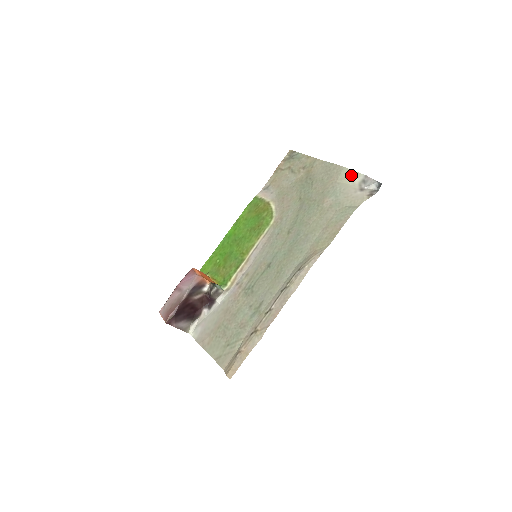
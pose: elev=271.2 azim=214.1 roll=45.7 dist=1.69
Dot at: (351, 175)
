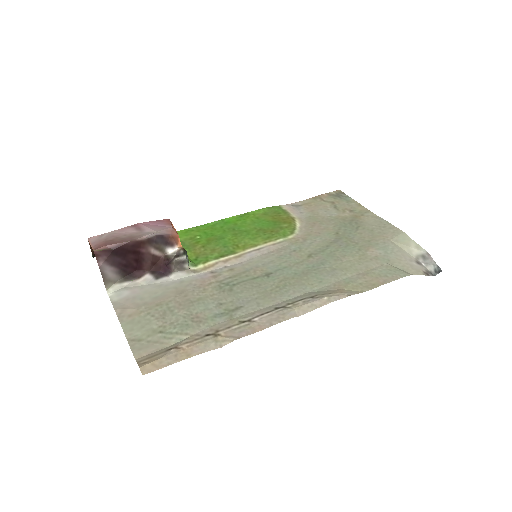
Dot at: (410, 243)
